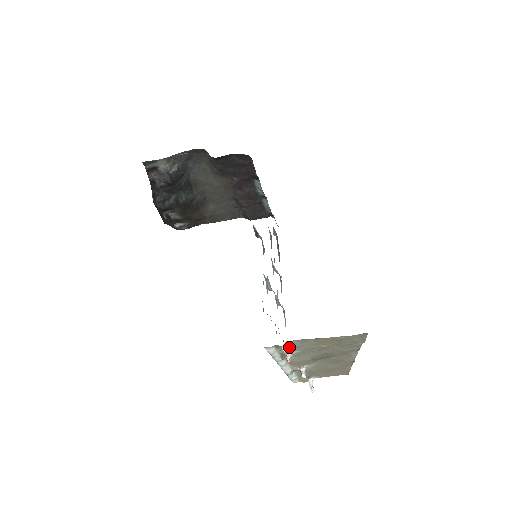
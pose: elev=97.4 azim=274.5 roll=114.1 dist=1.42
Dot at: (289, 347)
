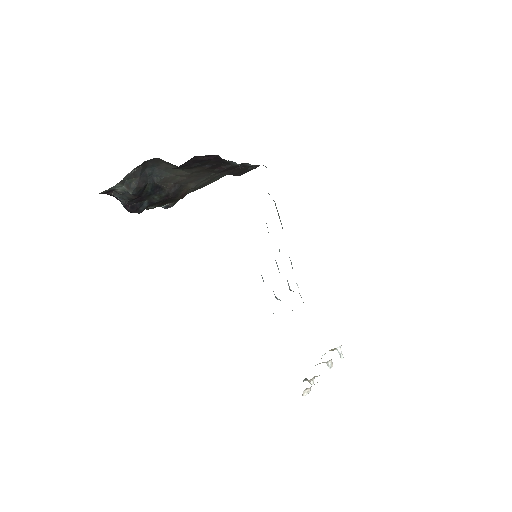
Dot at: (309, 389)
